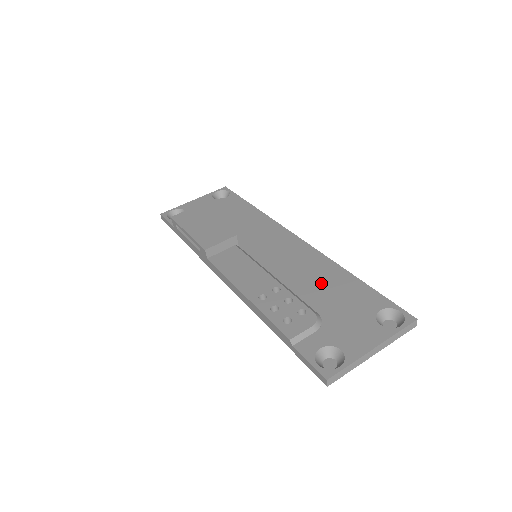
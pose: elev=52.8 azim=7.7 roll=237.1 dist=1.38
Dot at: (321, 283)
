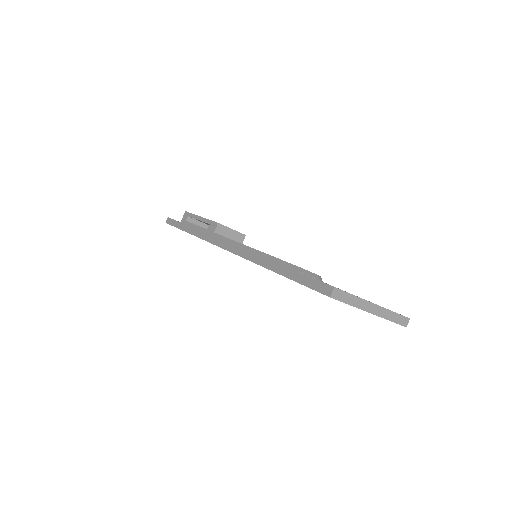
Dot at: occluded
